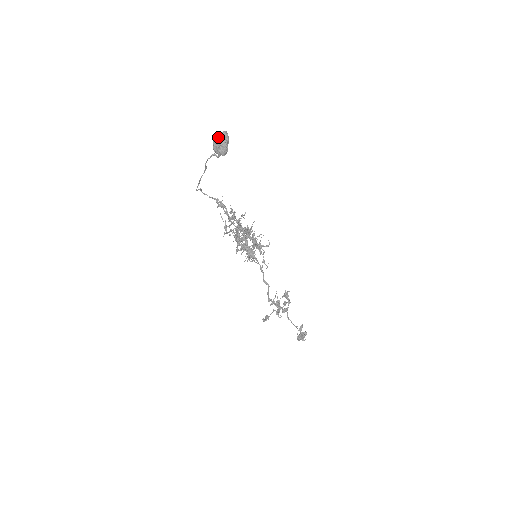
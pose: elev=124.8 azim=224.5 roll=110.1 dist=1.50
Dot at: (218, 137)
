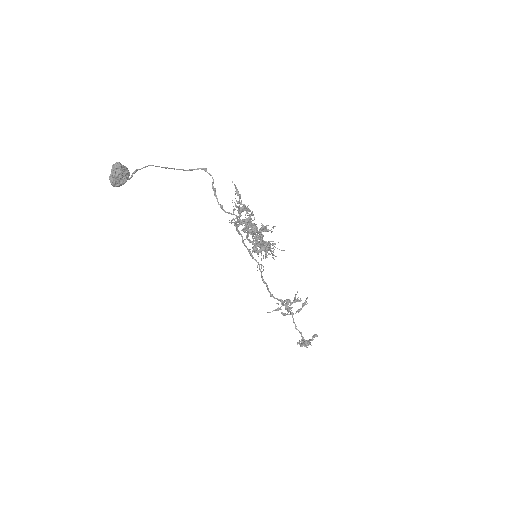
Dot at: (112, 167)
